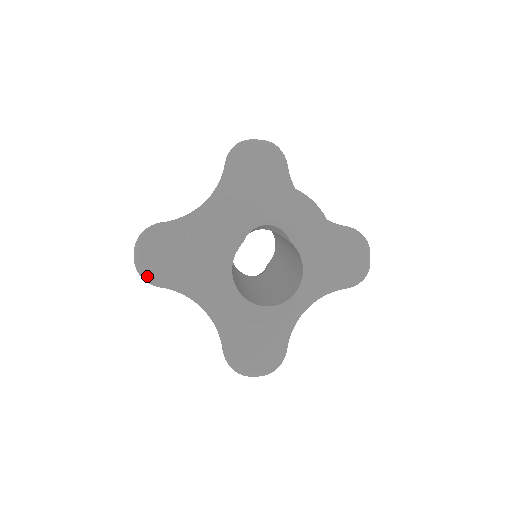
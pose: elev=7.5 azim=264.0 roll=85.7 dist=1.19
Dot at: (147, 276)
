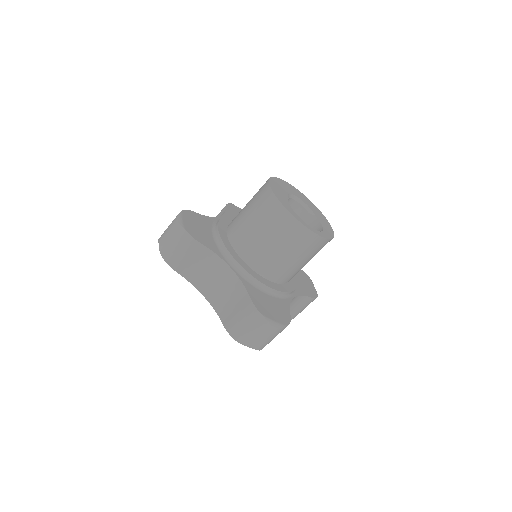
Dot at: (190, 233)
